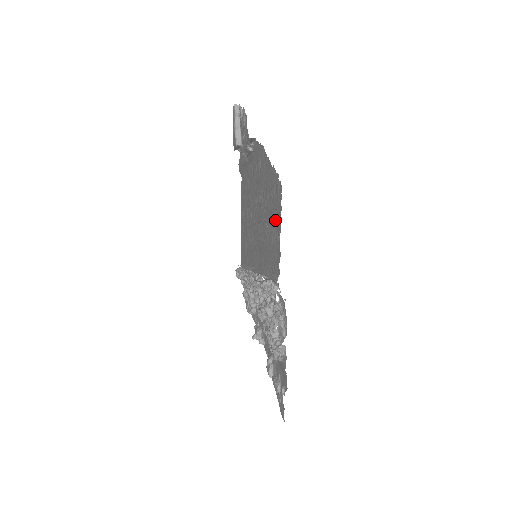
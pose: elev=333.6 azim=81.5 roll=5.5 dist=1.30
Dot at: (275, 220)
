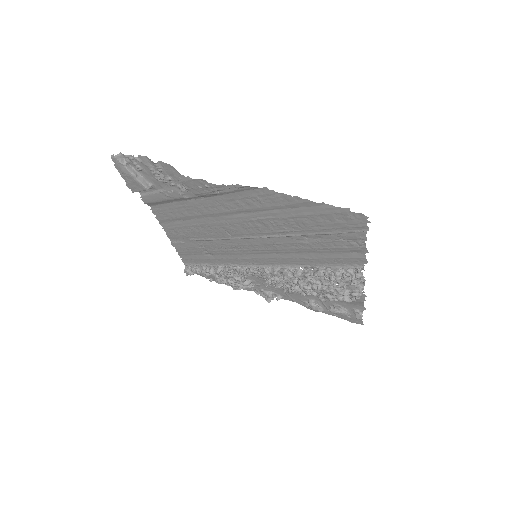
Dot at: (343, 235)
